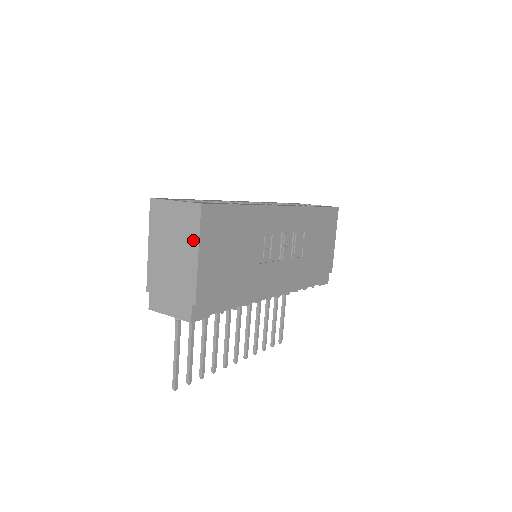
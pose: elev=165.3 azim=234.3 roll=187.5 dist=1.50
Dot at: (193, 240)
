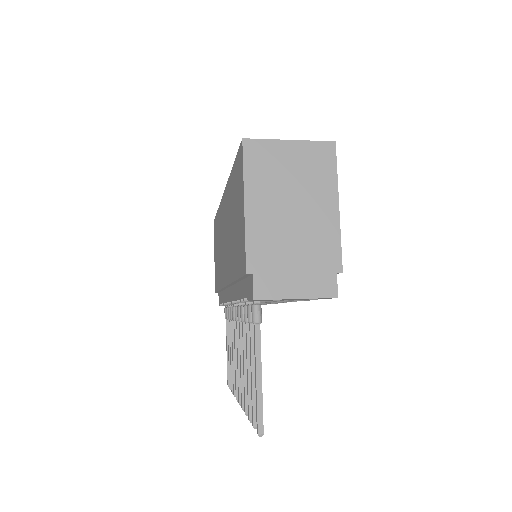
Dot at: (328, 187)
